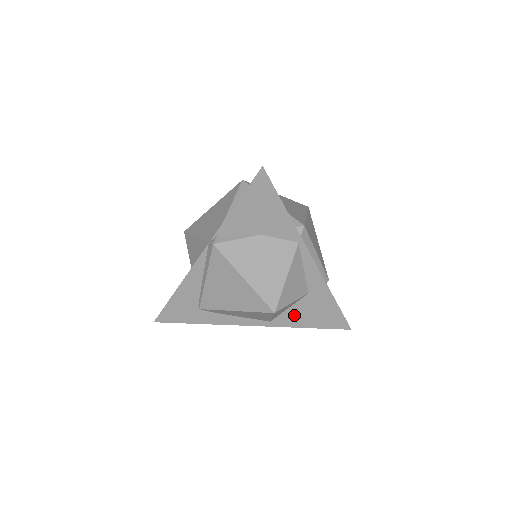
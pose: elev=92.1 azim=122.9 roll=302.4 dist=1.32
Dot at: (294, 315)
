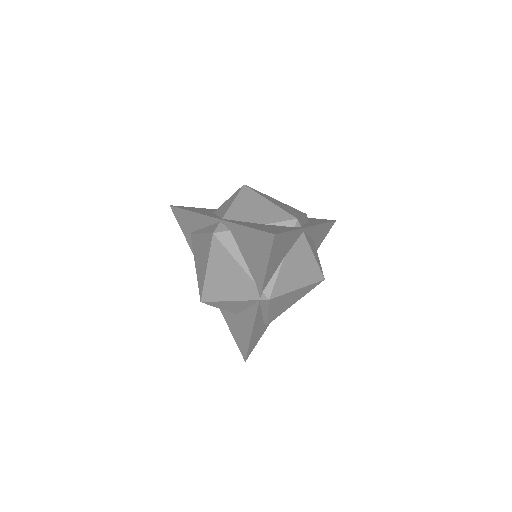
Dot at: occluded
